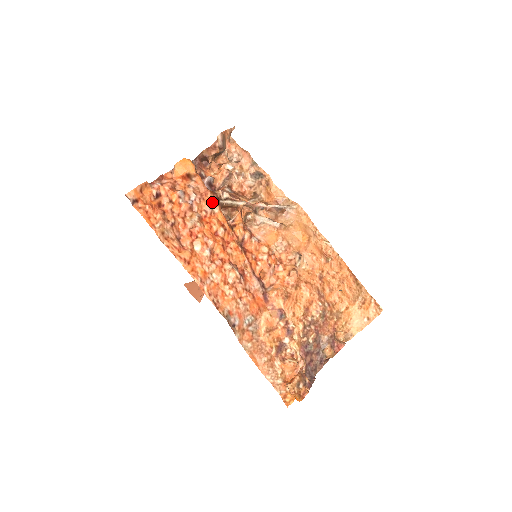
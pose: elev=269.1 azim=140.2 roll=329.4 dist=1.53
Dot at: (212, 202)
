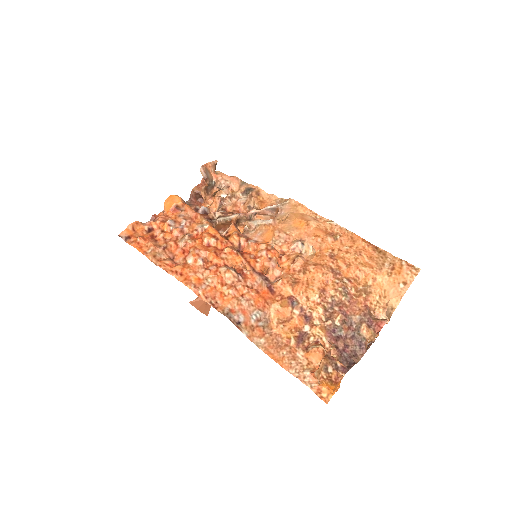
Dot at: (203, 222)
